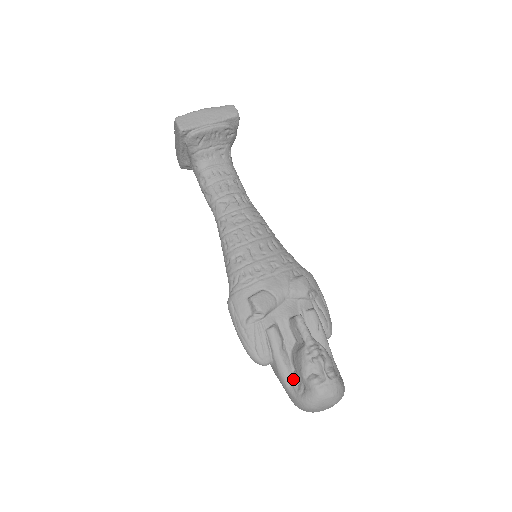
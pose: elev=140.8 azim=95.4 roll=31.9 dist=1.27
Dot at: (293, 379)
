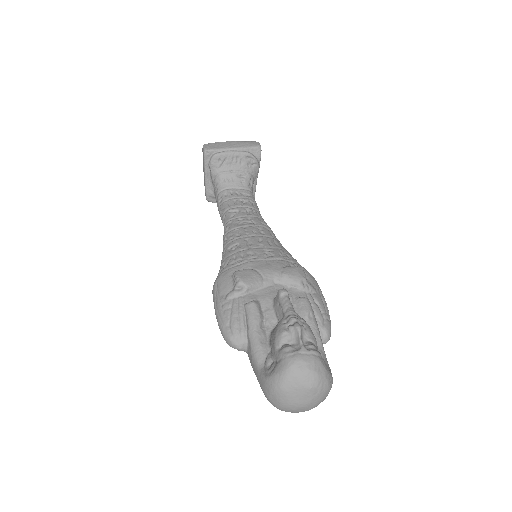
Dot at: (266, 359)
